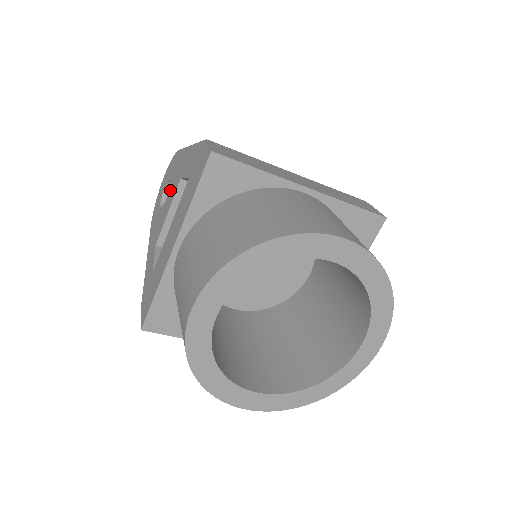
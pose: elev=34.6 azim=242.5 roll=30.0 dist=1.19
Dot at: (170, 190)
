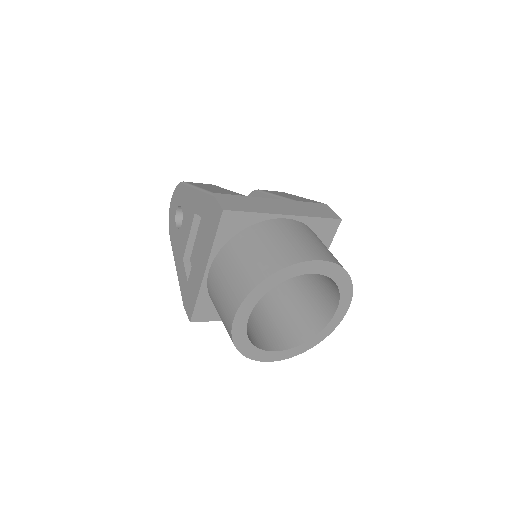
Dot at: (185, 217)
